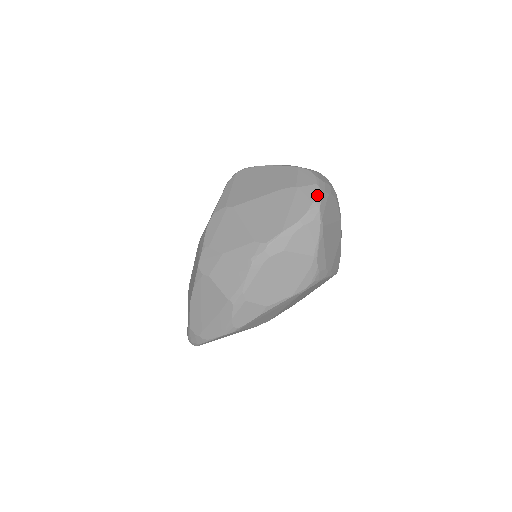
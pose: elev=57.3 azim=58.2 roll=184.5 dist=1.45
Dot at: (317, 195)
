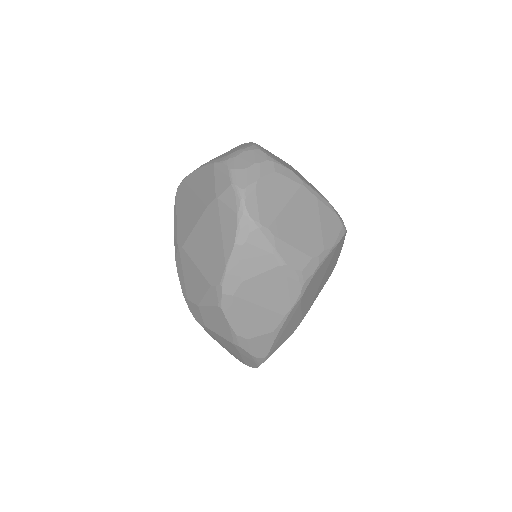
Dot at: (238, 200)
